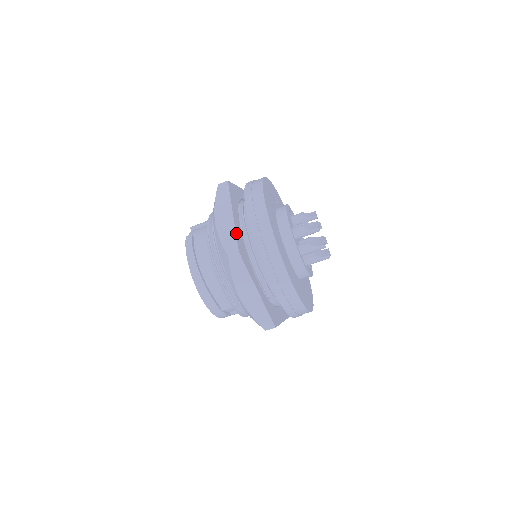
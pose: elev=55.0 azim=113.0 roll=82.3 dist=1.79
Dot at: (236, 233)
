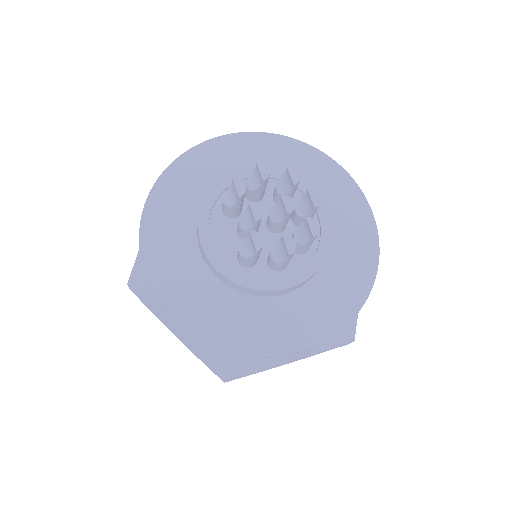
Dot at: (200, 355)
